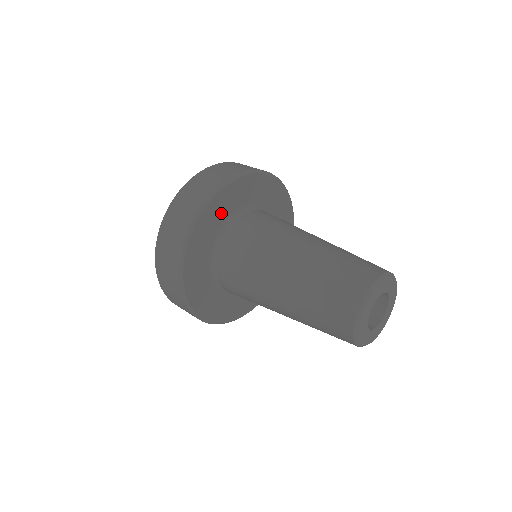
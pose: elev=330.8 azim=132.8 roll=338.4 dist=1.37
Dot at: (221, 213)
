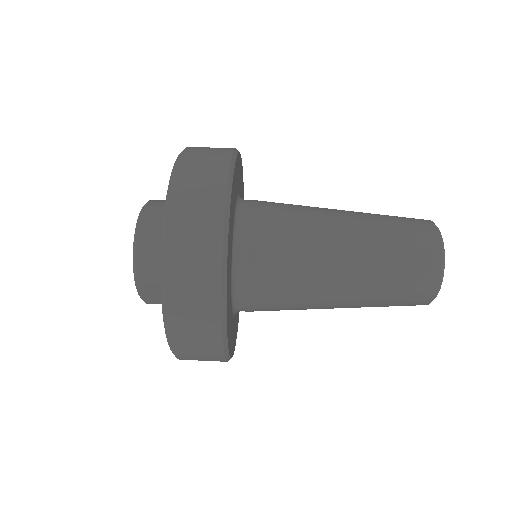
Dot at: (229, 281)
